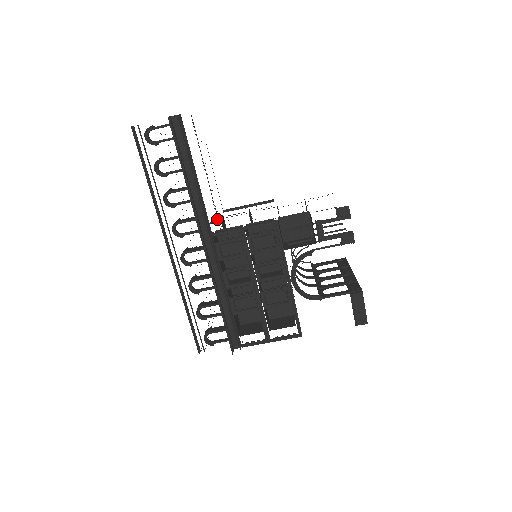
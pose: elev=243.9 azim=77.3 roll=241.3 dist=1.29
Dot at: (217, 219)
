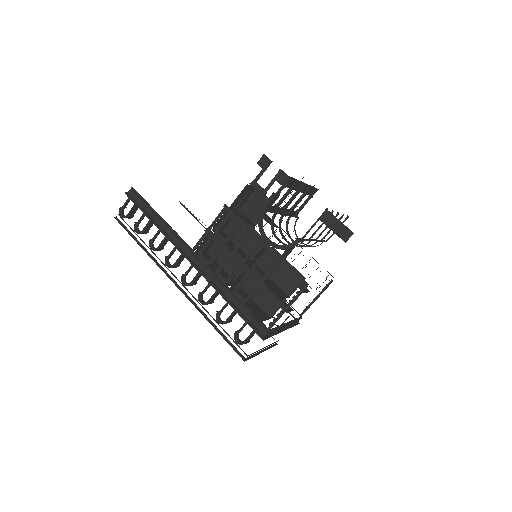
Dot at: occluded
